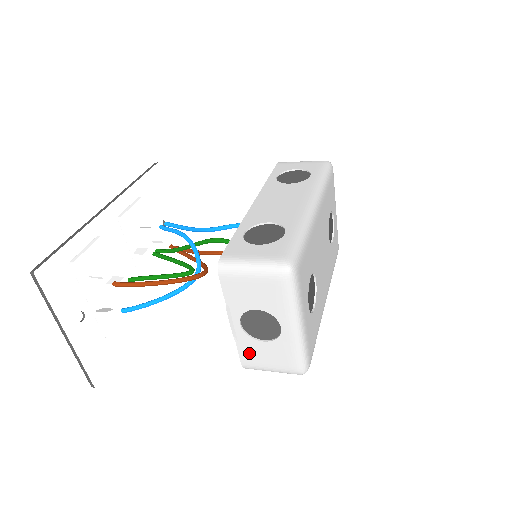
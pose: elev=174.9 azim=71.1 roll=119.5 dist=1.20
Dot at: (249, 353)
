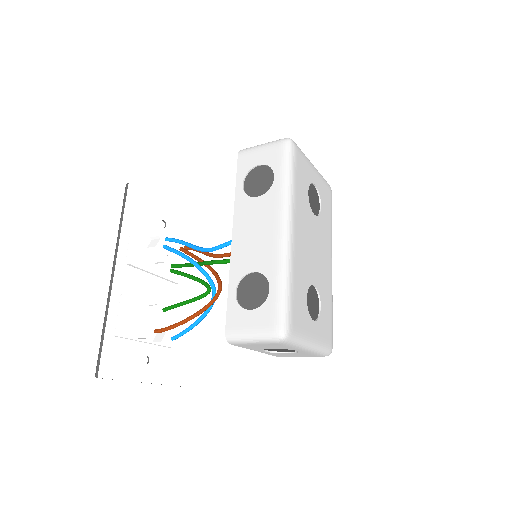
Dot at: (281, 355)
